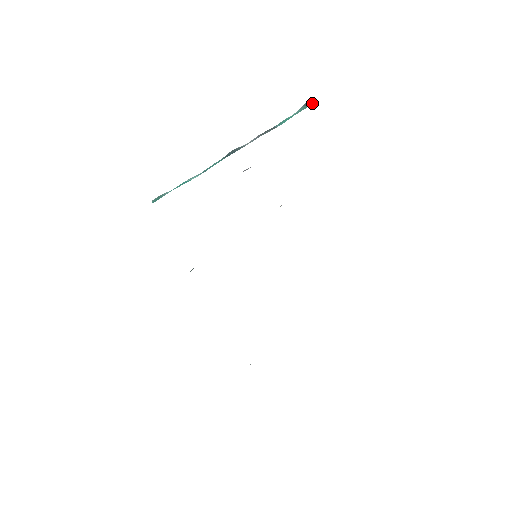
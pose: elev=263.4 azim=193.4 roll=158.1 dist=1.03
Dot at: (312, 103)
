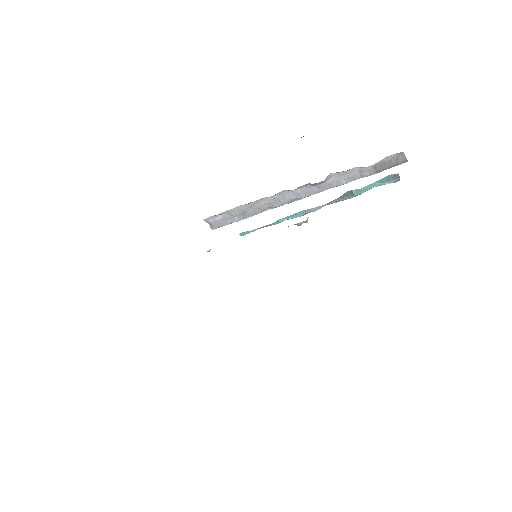
Dot at: (394, 174)
